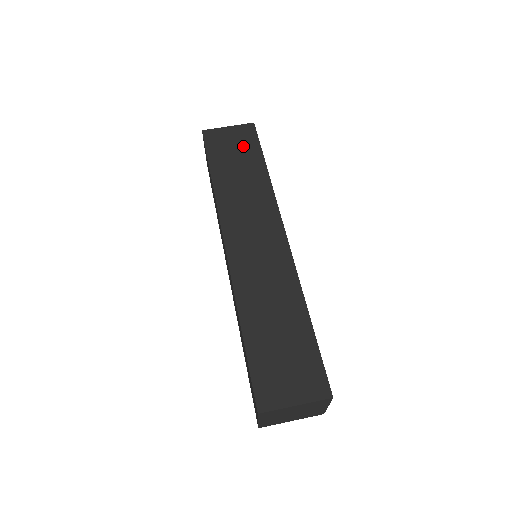
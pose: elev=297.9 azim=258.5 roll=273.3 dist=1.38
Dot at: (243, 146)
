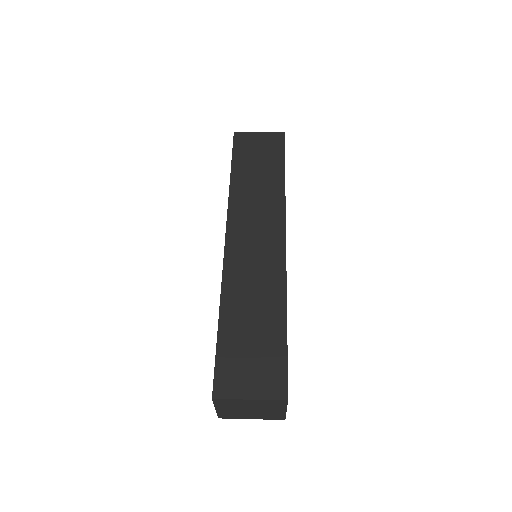
Dot at: (268, 152)
